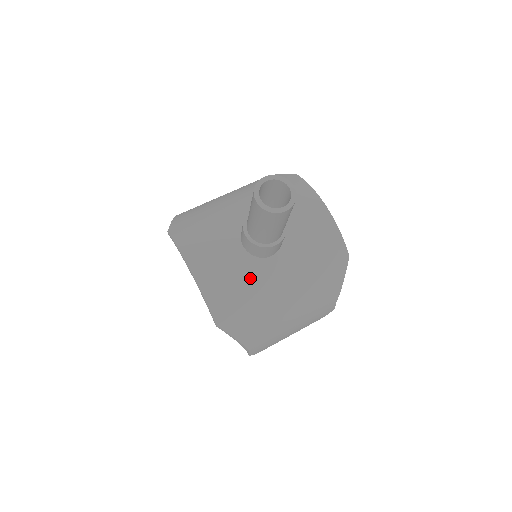
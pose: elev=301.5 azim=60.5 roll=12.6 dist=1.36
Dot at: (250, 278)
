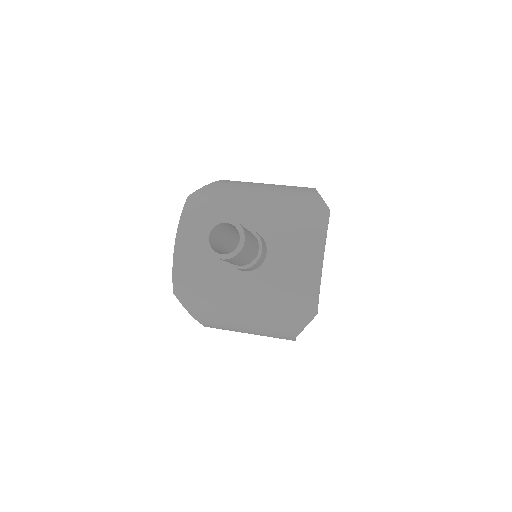
Dot at: (216, 277)
